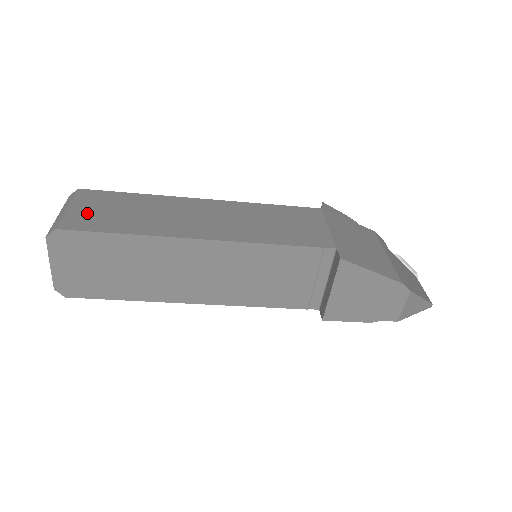
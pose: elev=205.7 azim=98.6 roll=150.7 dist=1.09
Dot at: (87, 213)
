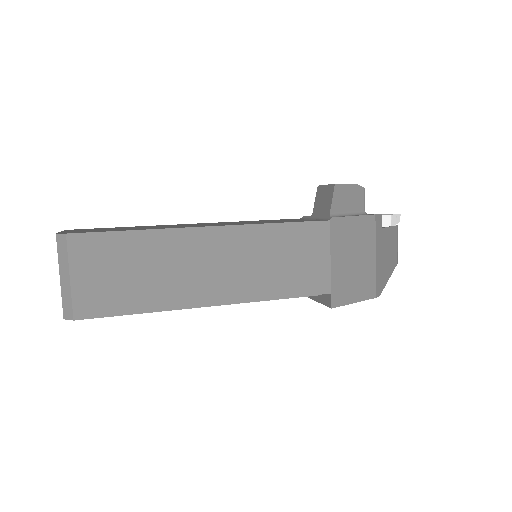
Dot at: (94, 285)
